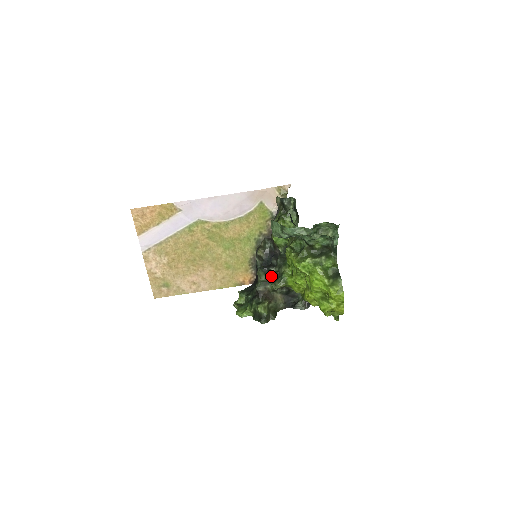
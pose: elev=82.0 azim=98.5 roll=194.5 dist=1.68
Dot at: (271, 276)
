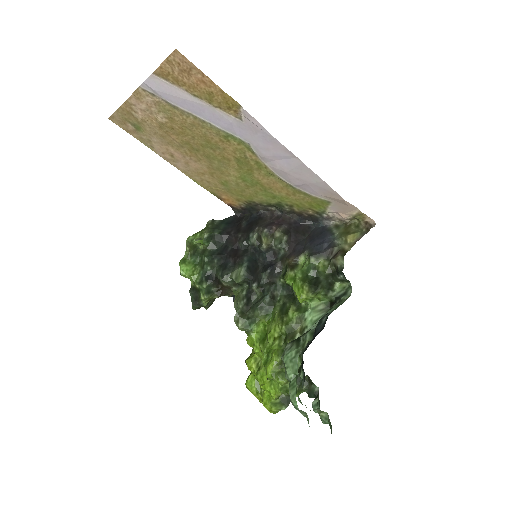
Dot at: (245, 301)
